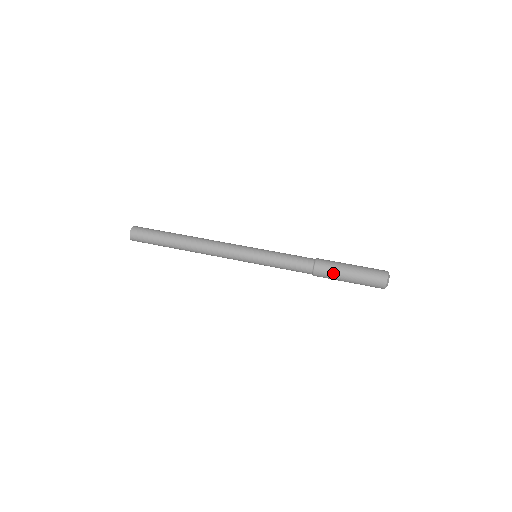
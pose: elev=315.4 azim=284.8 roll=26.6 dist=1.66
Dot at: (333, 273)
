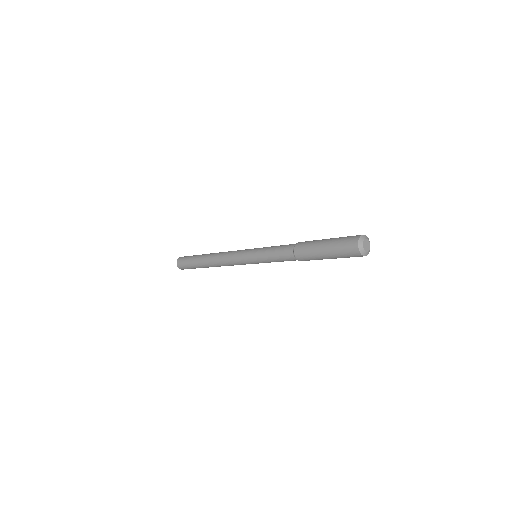
Dot at: (310, 254)
